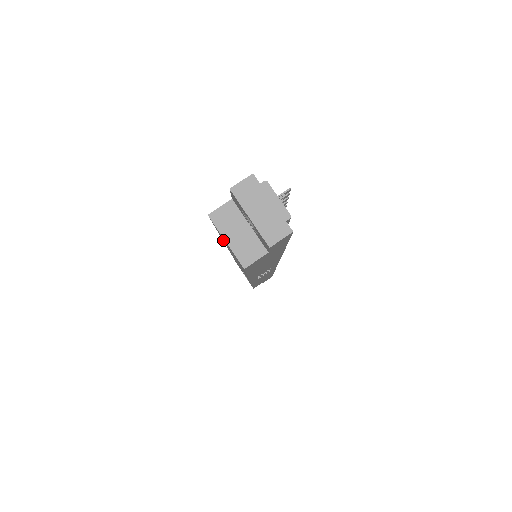
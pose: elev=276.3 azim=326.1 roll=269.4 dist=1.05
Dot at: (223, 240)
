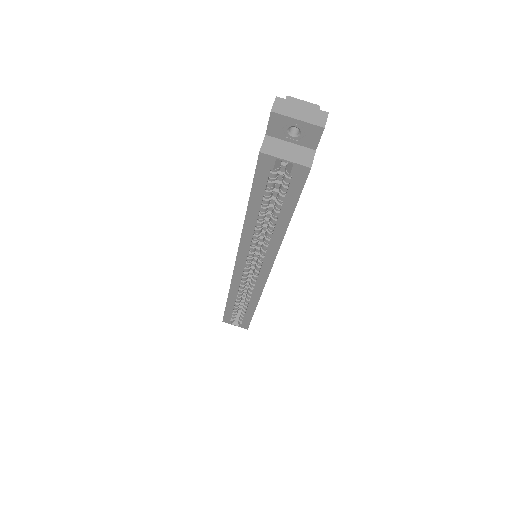
Dot at: (254, 208)
